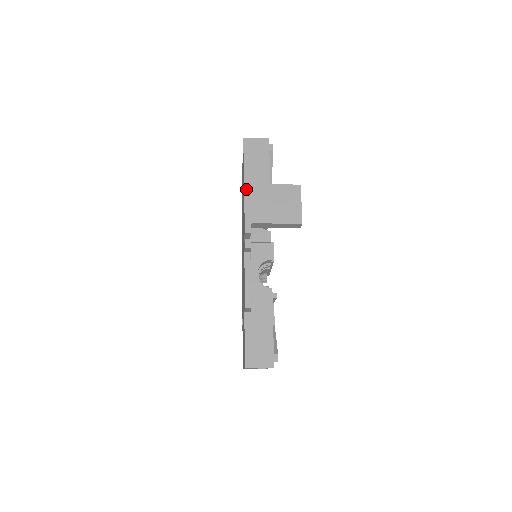
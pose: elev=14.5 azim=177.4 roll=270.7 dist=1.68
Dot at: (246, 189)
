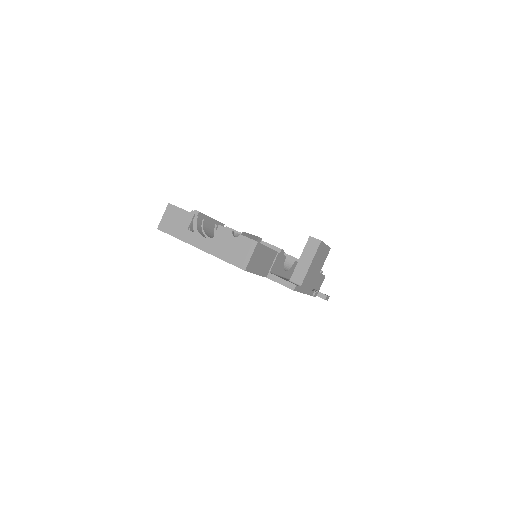
Dot at: (301, 291)
